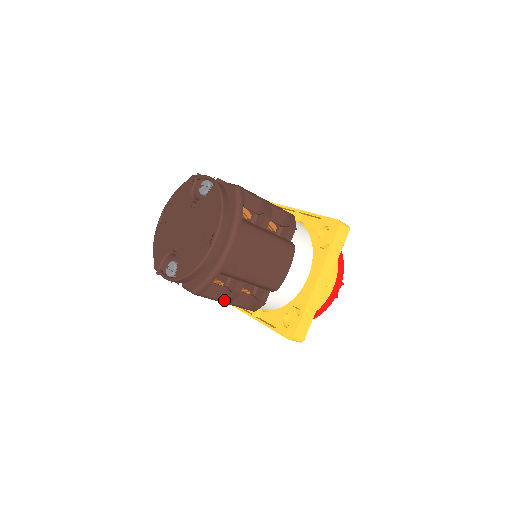
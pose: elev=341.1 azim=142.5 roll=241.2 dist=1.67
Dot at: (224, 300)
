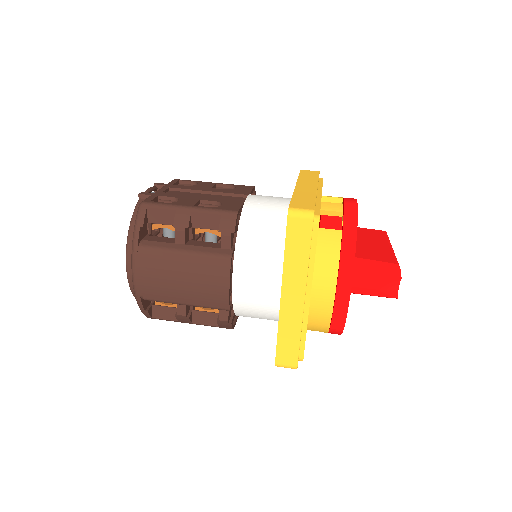
Dot at: (182, 321)
